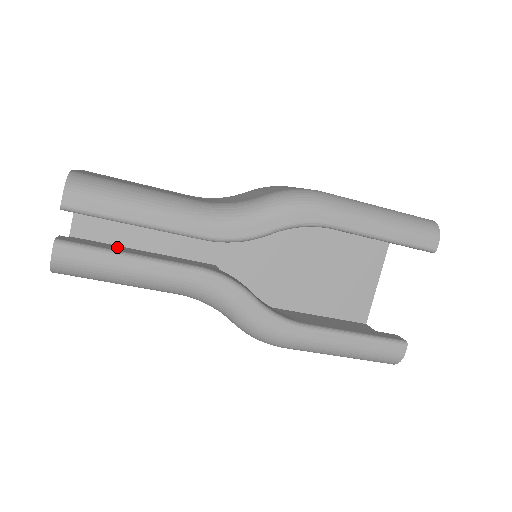
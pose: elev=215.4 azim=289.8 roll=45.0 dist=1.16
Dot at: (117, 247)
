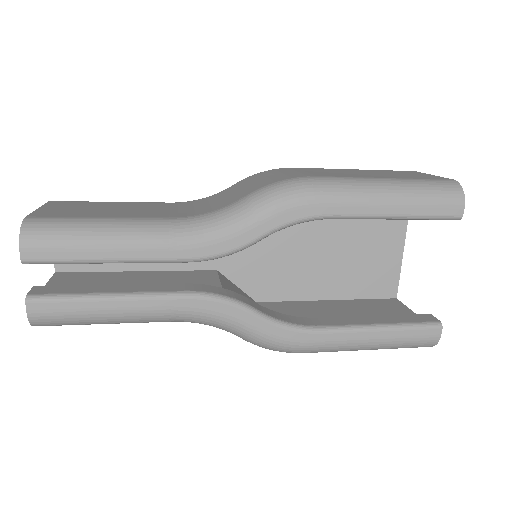
Dot at: (97, 286)
